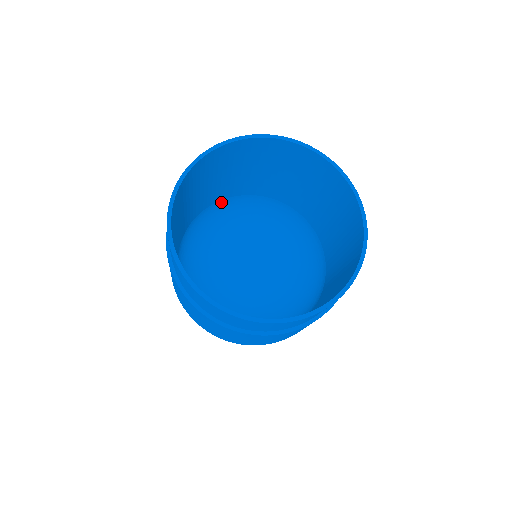
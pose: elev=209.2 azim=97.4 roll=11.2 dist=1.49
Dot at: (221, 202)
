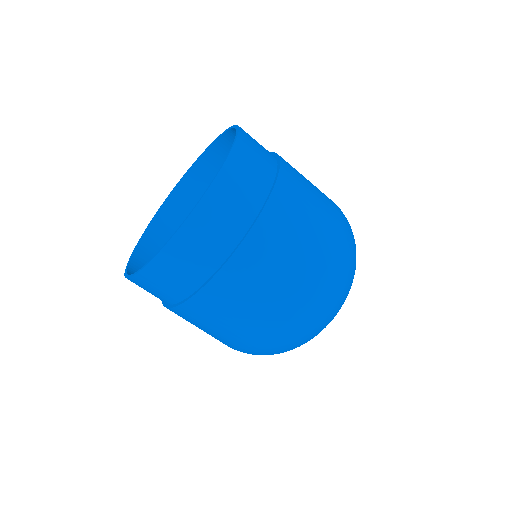
Dot at: occluded
